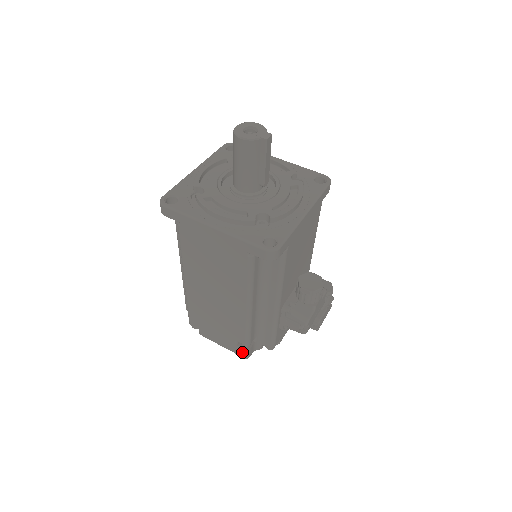
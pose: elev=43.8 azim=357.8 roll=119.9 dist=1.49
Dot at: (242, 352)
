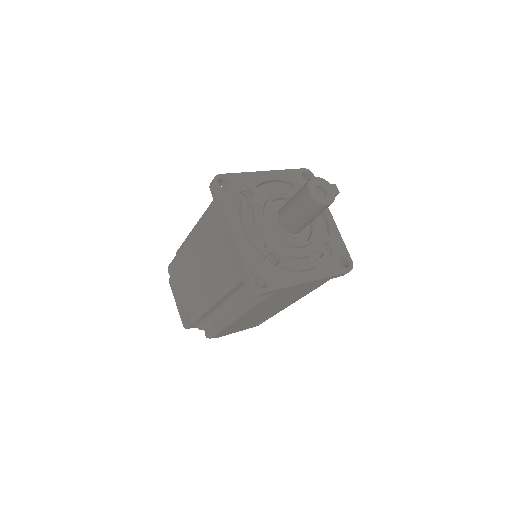
Dot at: occluded
